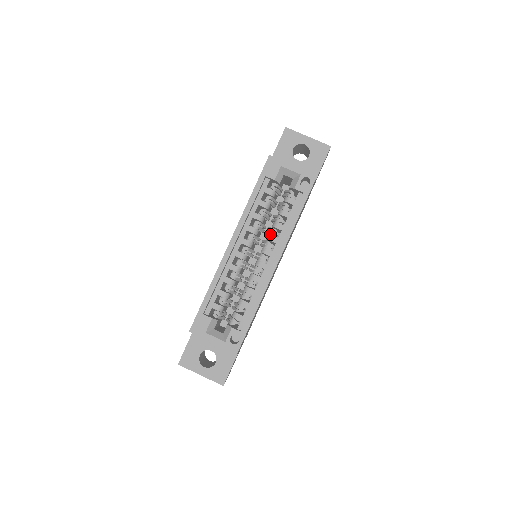
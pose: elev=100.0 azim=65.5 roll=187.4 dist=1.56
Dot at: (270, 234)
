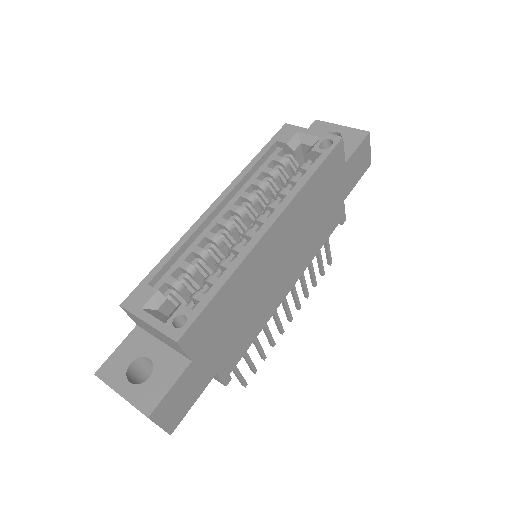
Dot at: occluded
